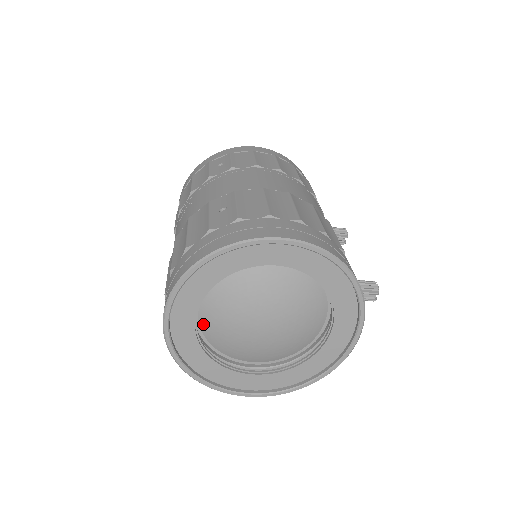
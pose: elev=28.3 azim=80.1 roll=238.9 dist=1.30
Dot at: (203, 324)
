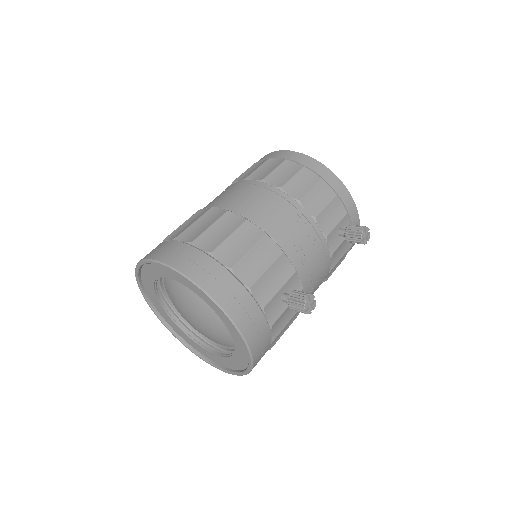
Dot at: occluded
